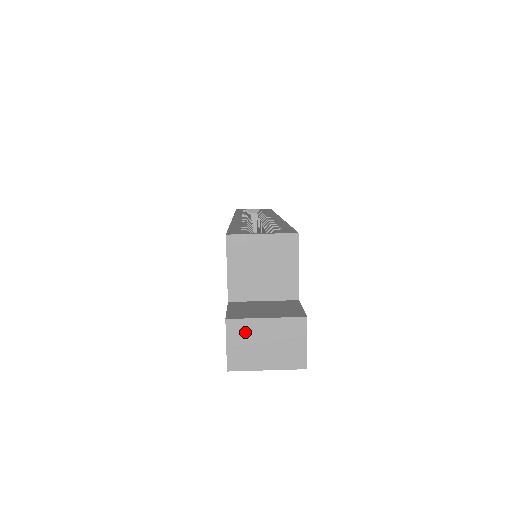
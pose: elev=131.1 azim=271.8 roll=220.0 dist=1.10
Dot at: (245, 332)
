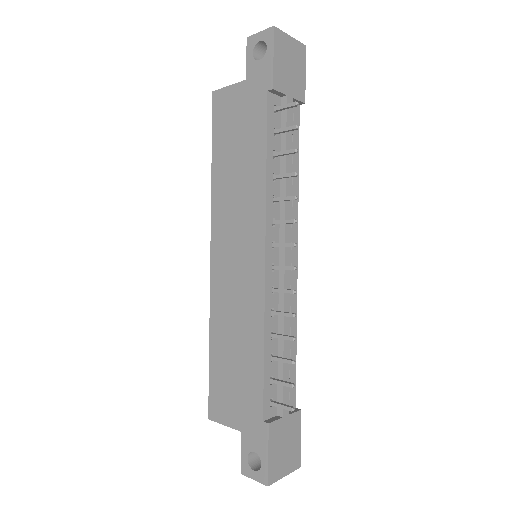
Dot at: occluded
